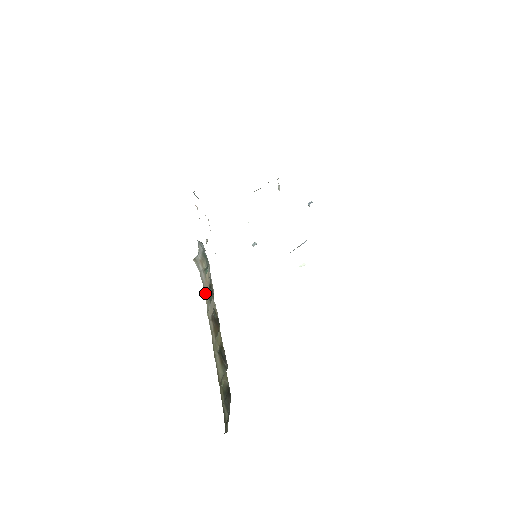
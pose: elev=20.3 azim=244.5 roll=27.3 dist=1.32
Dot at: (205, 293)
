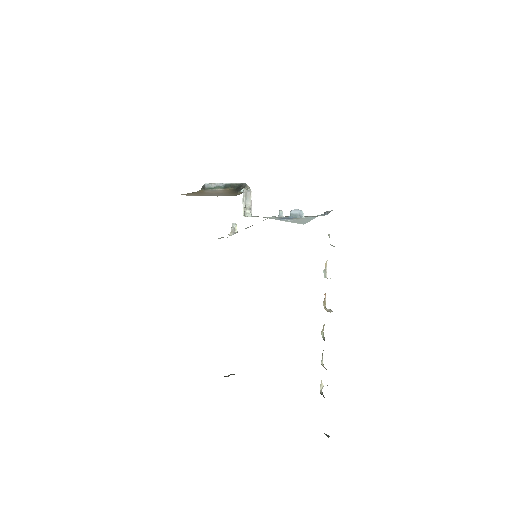
Dot at: occluded
